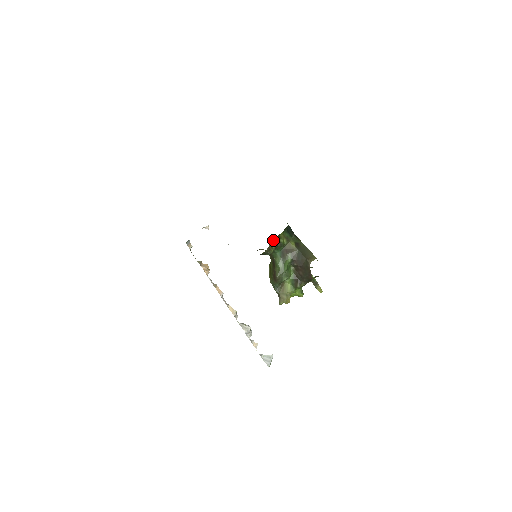
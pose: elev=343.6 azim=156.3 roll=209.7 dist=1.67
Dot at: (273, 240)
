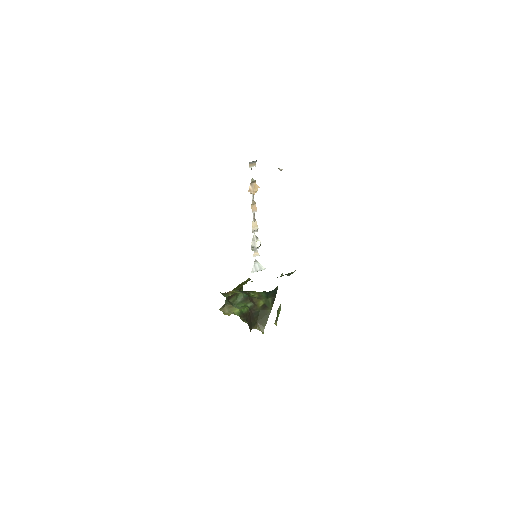
Dot at: occluded
